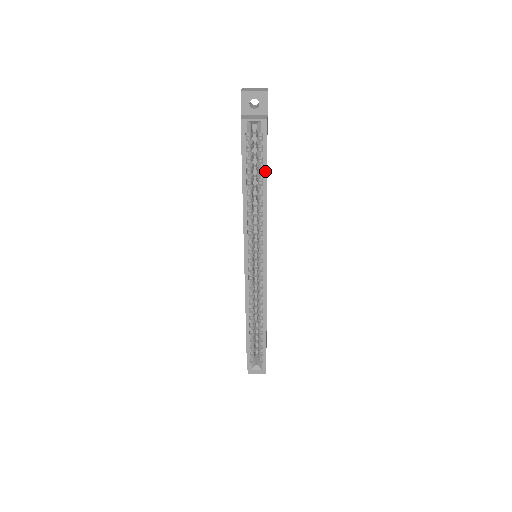
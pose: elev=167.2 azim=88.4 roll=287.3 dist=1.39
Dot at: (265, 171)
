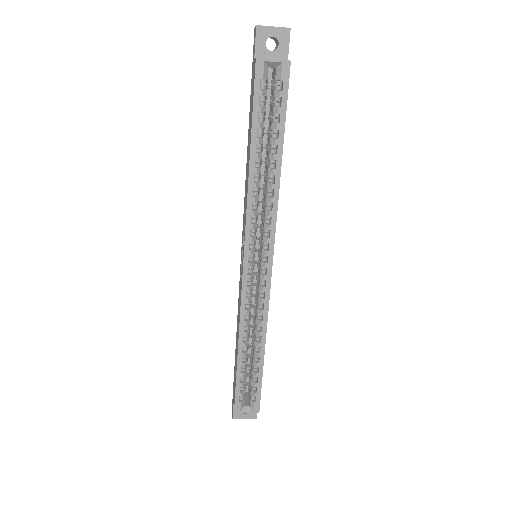
Dot at: (281, 134)
